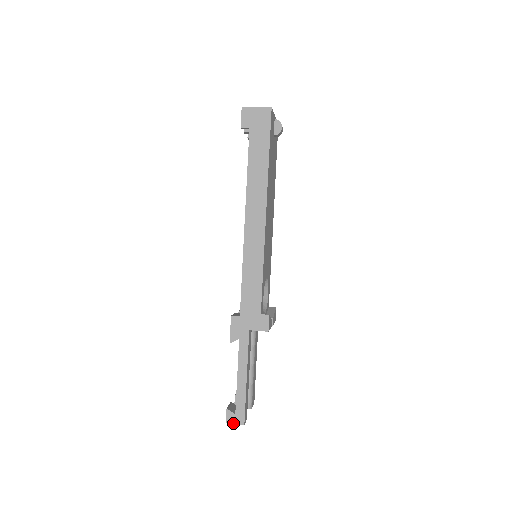
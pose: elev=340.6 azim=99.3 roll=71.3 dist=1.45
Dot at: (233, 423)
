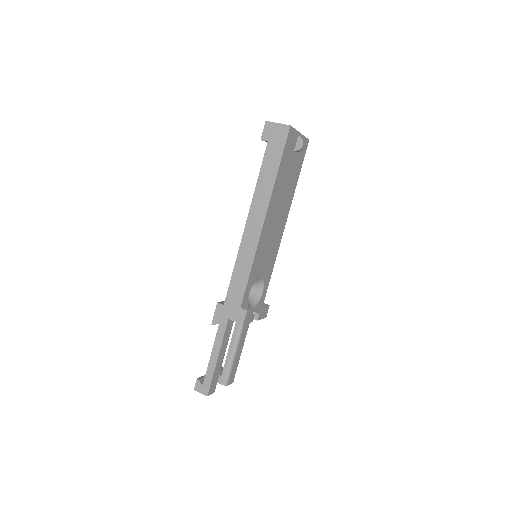
Dot at: (199, 392)
